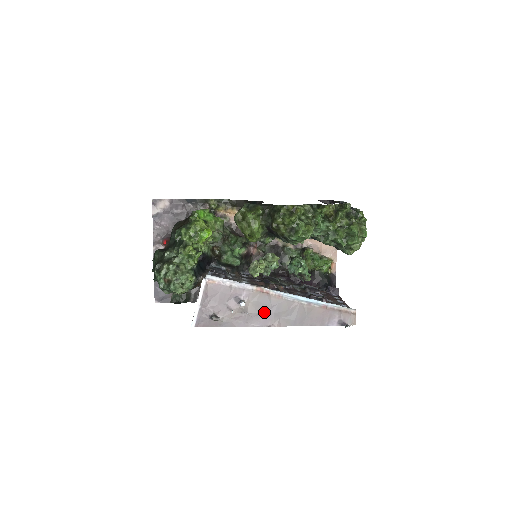
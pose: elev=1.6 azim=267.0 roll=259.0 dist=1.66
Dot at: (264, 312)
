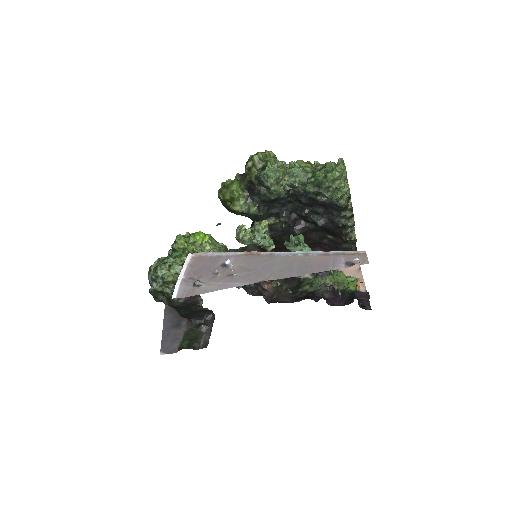
Dot at: (254, 271)
